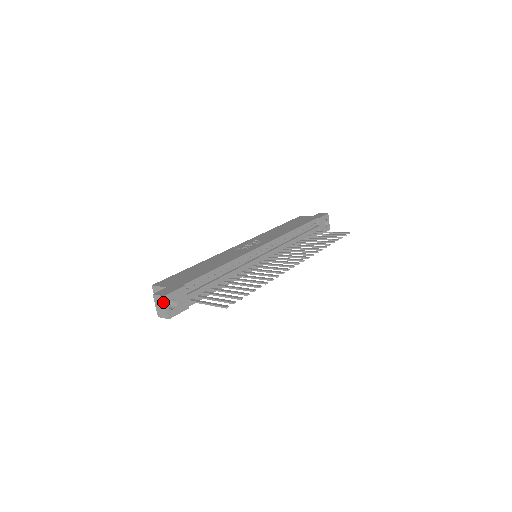
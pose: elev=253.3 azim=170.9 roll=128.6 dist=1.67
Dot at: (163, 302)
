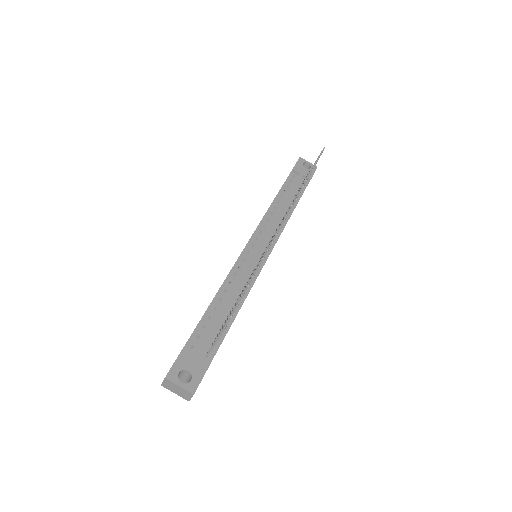
Dot at: (172, 383)
